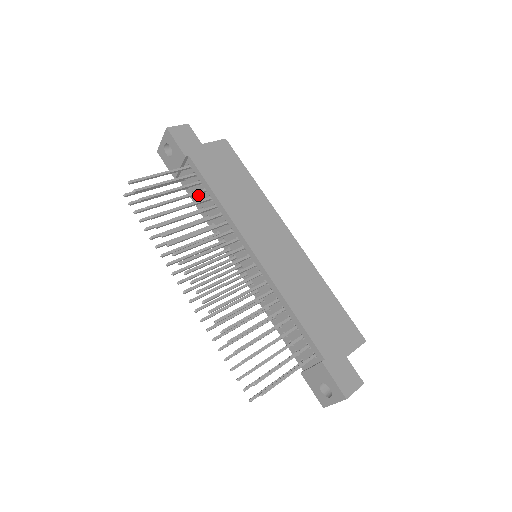
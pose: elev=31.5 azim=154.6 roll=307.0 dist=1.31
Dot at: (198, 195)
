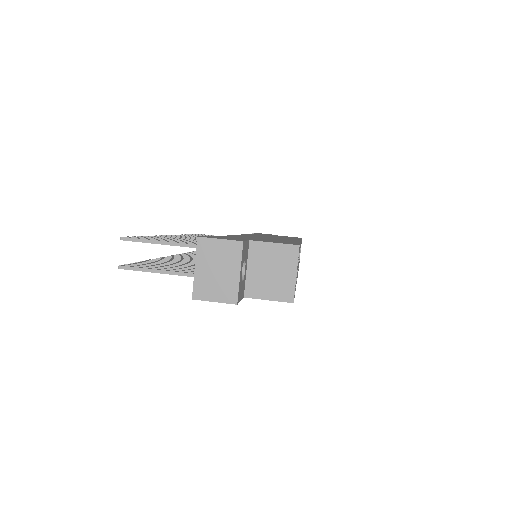
Dot at: occluded
